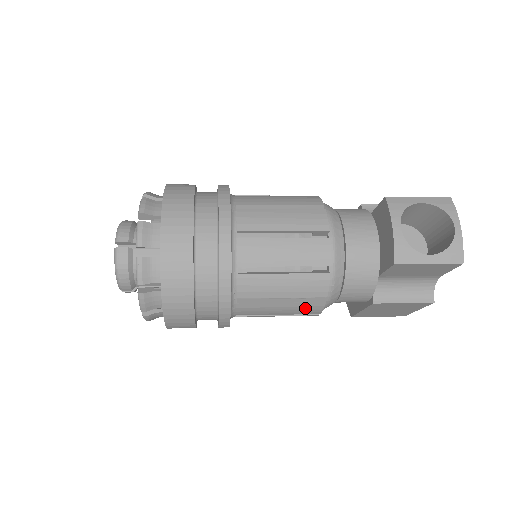
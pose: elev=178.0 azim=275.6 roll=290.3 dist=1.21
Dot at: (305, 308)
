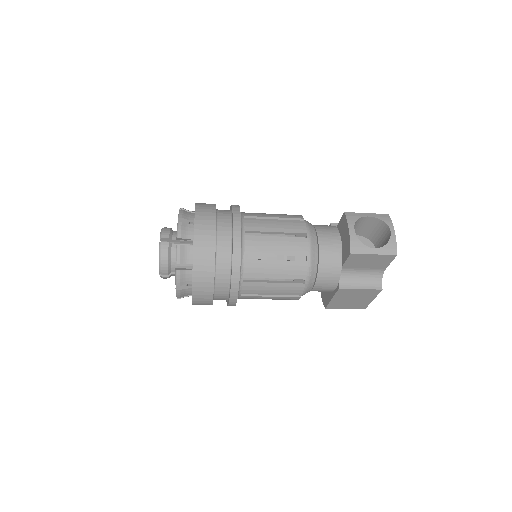
Dot at: (291, 289)
